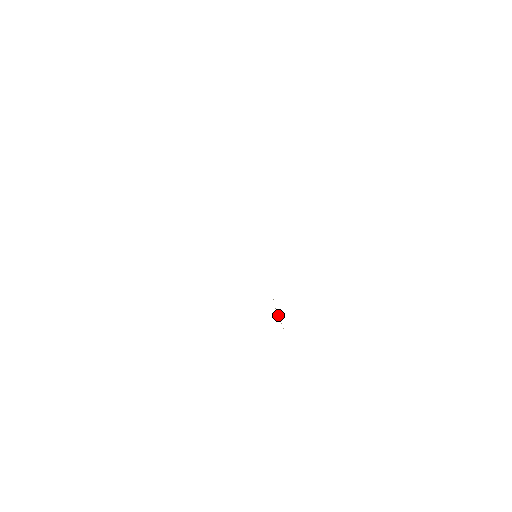
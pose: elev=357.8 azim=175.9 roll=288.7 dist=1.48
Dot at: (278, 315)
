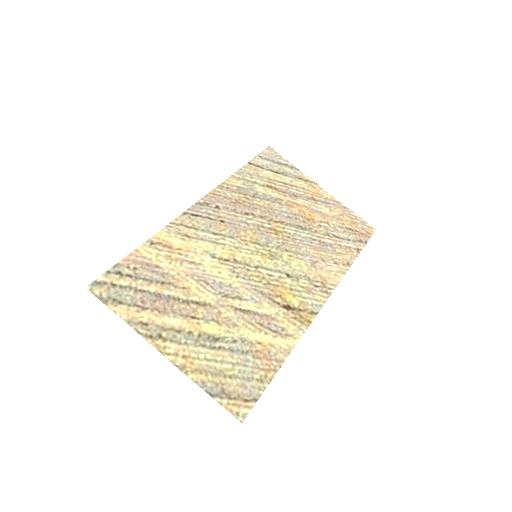
Dot at: (294, 316)
